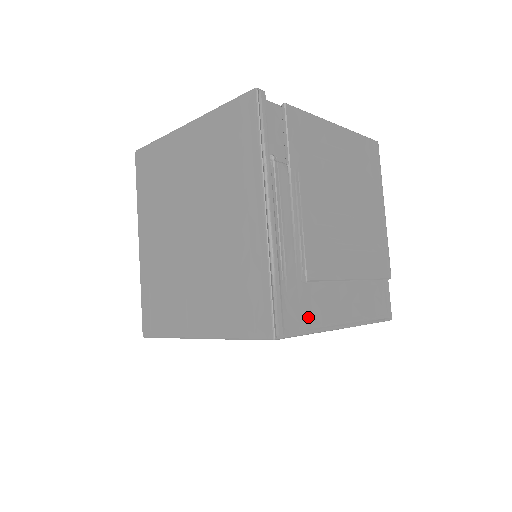
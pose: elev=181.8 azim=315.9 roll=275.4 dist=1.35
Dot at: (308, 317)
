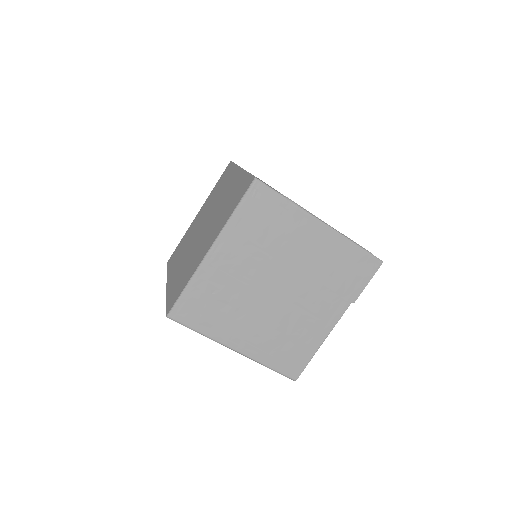
Dot at: occluded
